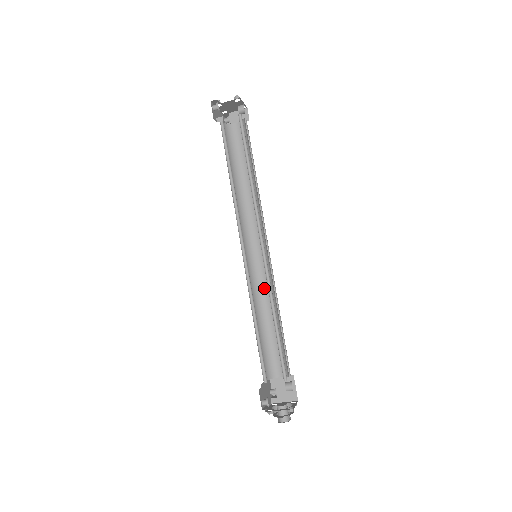
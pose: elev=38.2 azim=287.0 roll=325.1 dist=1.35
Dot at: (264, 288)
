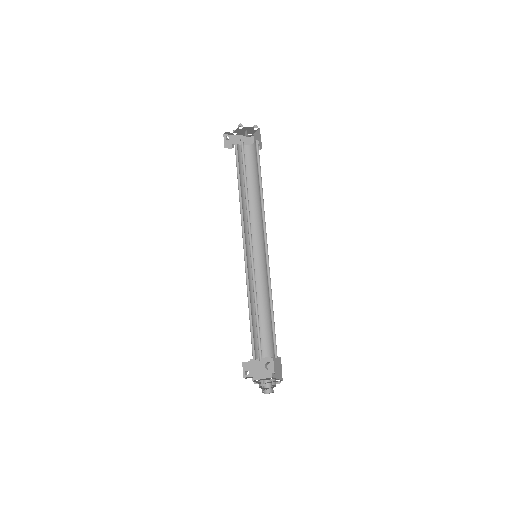
Dot at: (267, 282)
